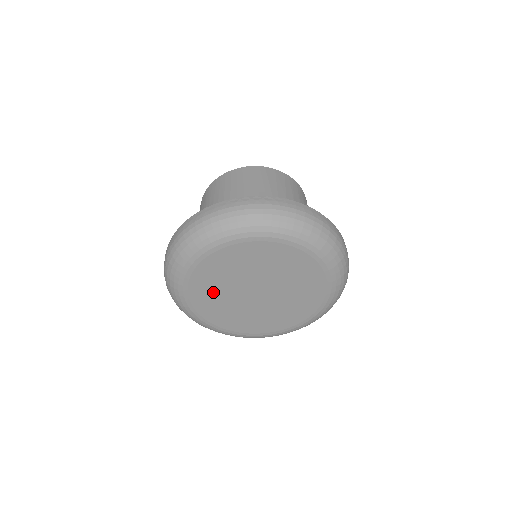
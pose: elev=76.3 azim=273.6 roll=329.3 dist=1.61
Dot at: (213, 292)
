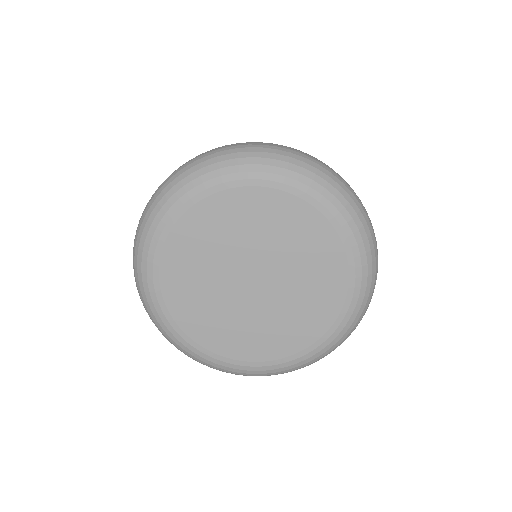
Dot at: (198, 300)
